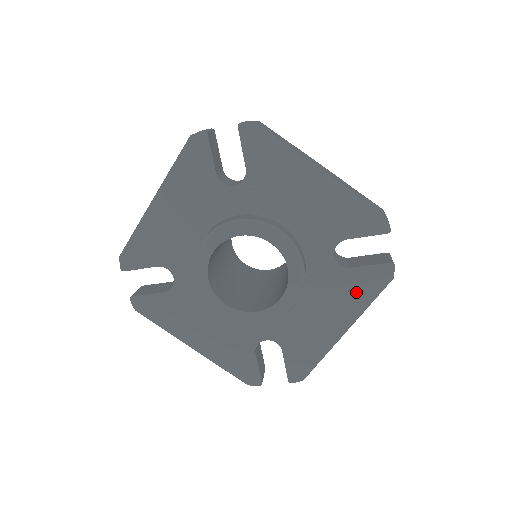
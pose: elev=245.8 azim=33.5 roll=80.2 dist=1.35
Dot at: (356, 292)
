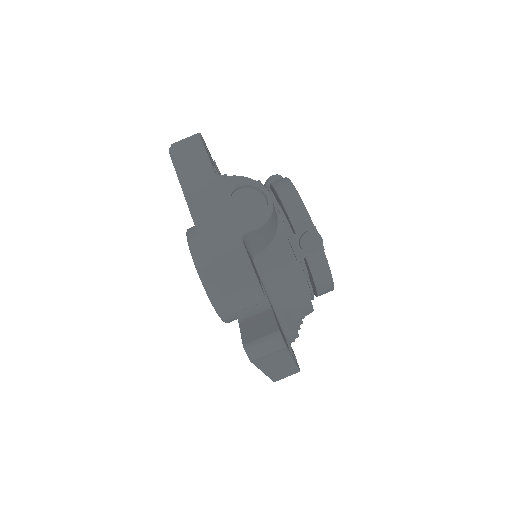
Dot at: occluded
